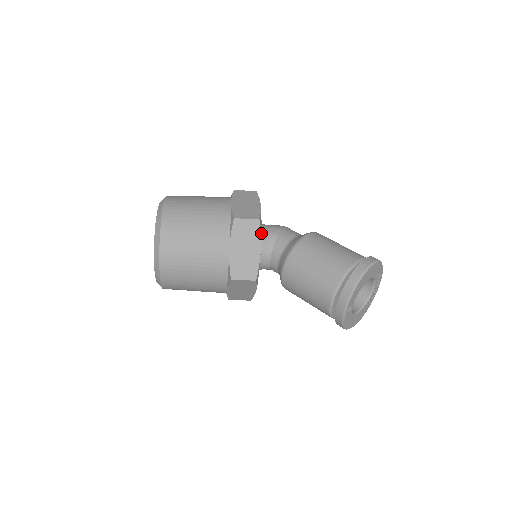
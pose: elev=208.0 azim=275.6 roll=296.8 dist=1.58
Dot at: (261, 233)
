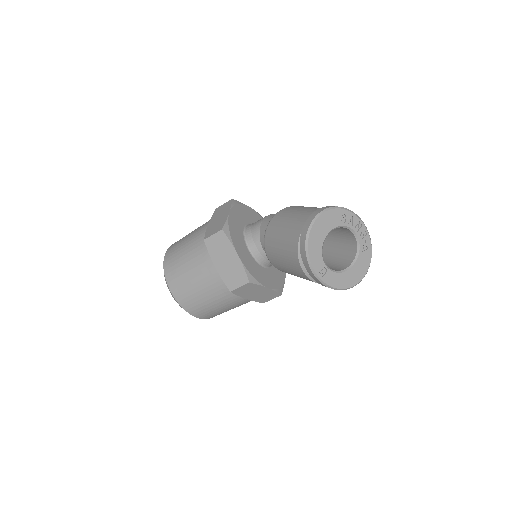
Dot at: (246, 235)
